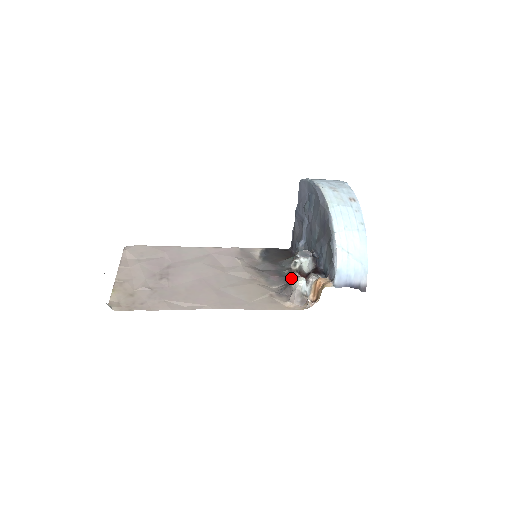
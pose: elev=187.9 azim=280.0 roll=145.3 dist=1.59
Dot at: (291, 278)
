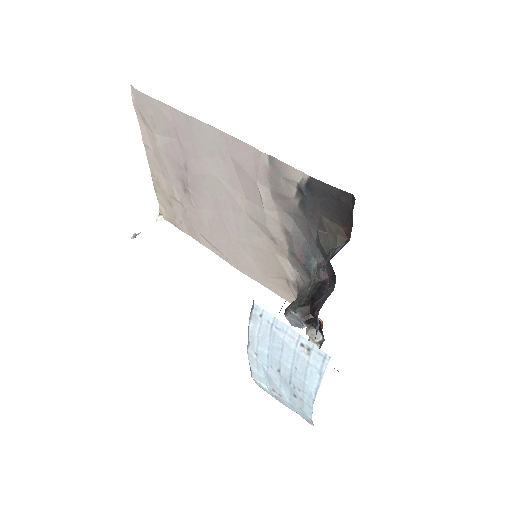
Dot at: occluded
